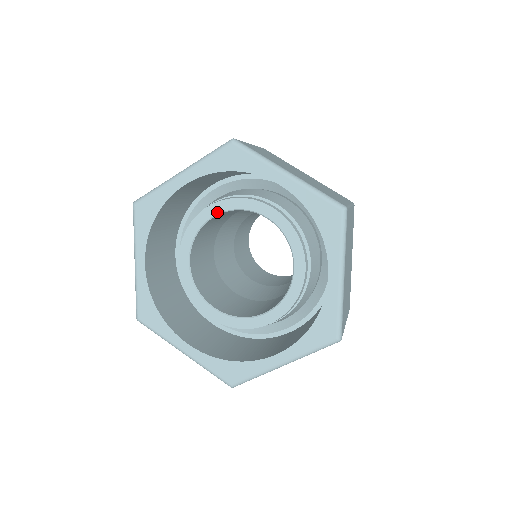
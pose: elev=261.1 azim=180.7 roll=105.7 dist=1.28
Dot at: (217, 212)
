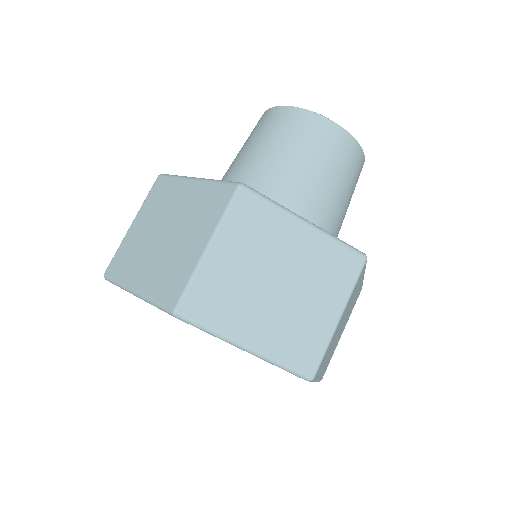
Dot at: occluded
